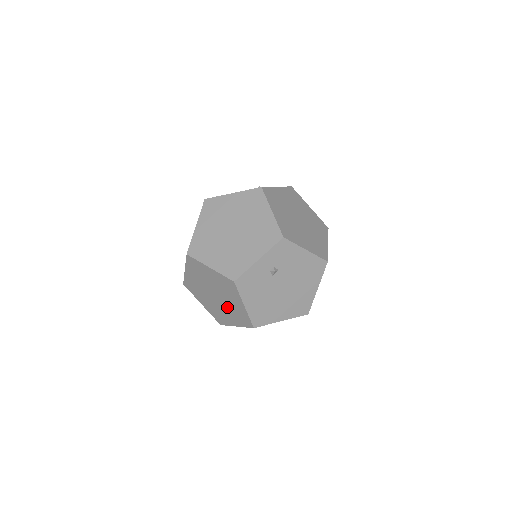
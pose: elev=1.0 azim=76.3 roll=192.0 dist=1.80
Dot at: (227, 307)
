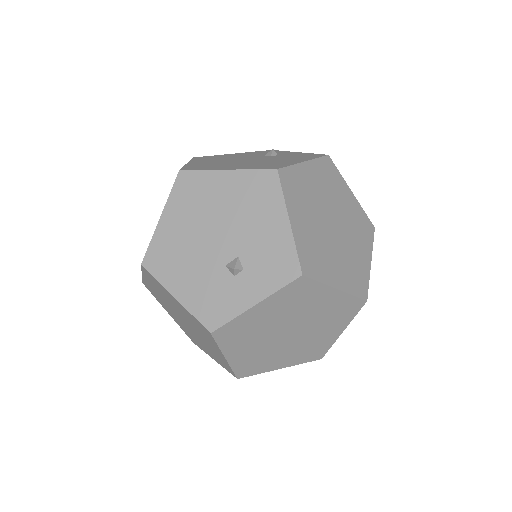
Dot at: occluded
